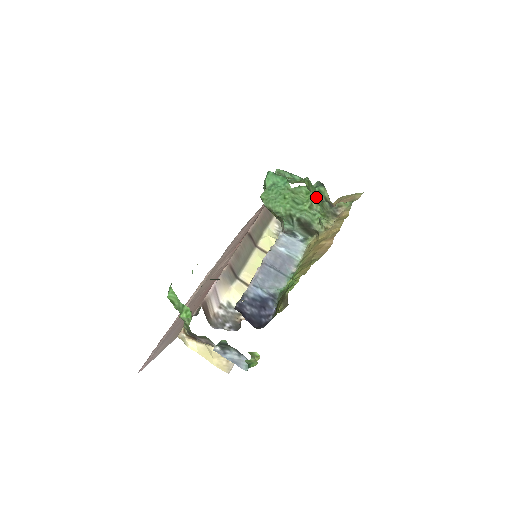
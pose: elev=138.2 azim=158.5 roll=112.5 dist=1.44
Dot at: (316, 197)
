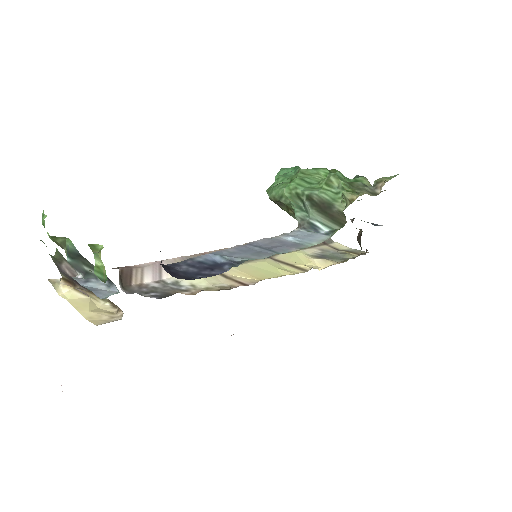
Dot at: (336, 172)
